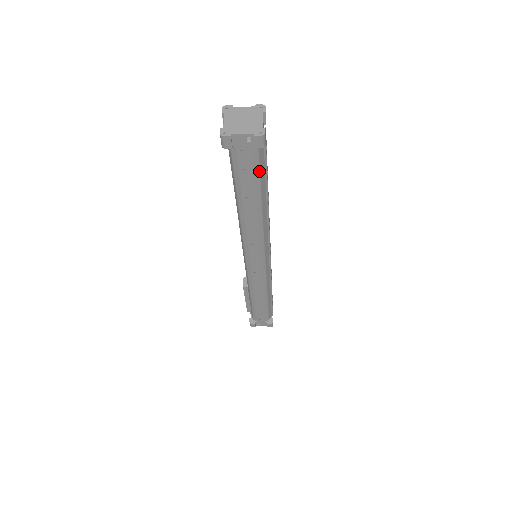
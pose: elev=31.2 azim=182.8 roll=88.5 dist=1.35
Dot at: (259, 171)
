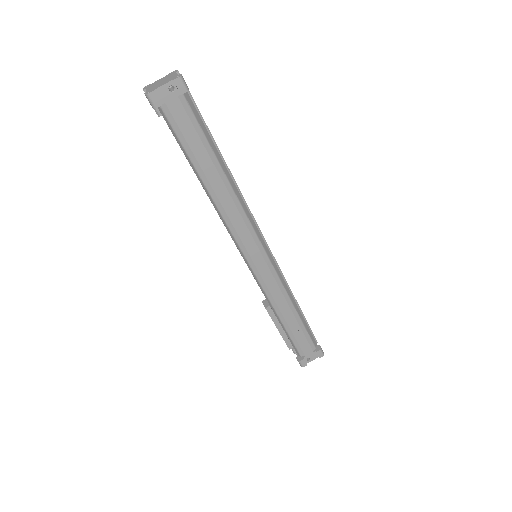
Dot at: (200, 127)
